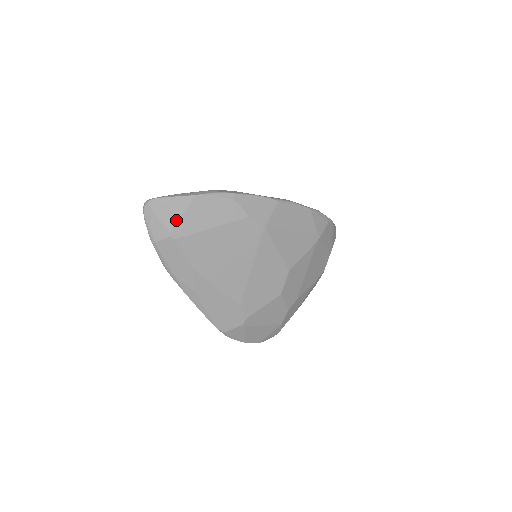
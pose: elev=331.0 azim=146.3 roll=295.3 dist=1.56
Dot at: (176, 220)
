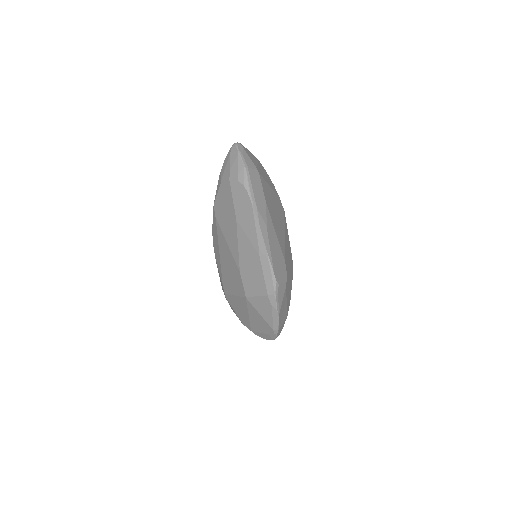
Dot at: (256, 164)
